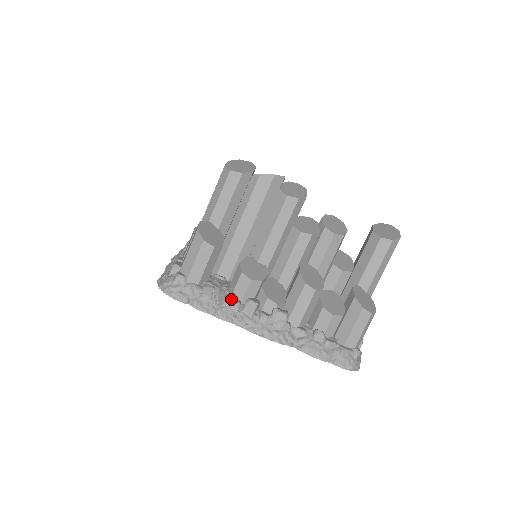
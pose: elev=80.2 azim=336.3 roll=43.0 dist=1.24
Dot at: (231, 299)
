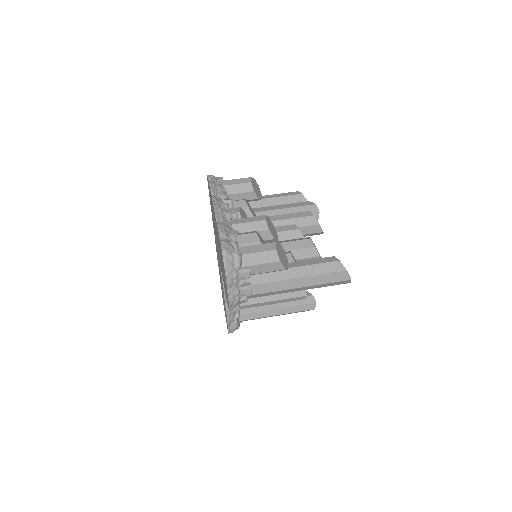
Dot at: occluded
